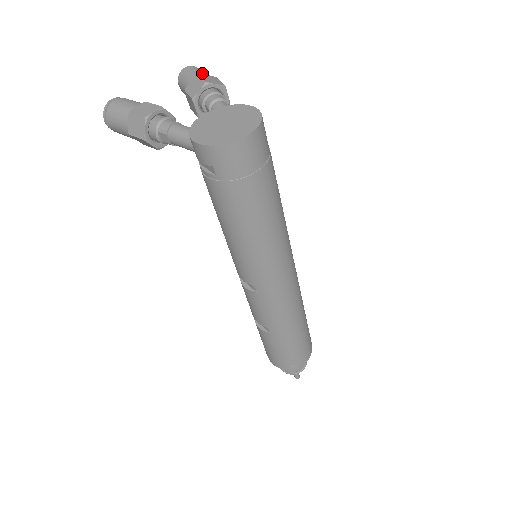
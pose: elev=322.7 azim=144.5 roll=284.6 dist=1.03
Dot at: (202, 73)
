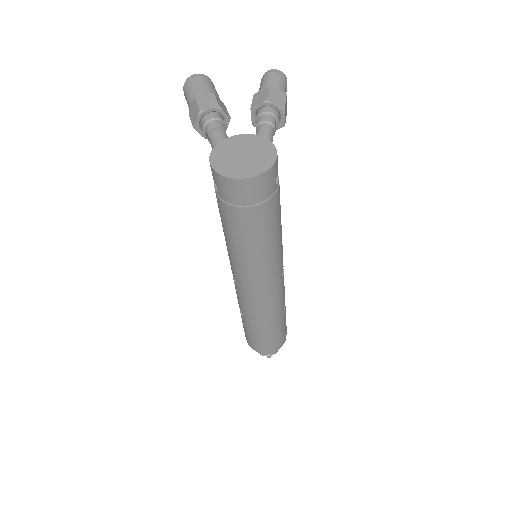
Dot at: (279, 84)
